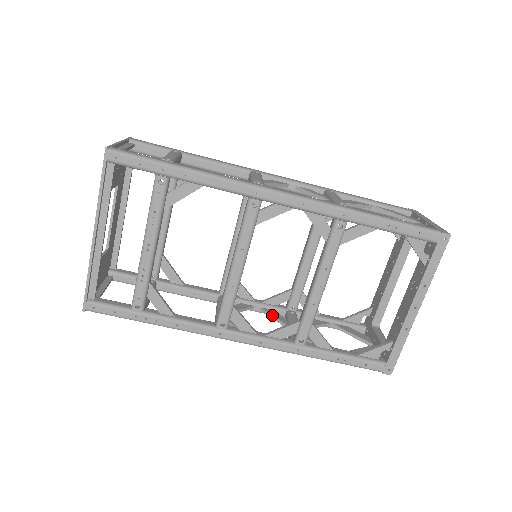
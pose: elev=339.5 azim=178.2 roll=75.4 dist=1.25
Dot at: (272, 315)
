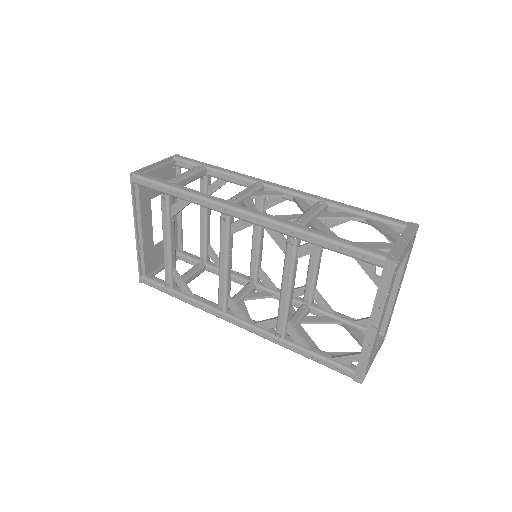
Dot at: occluded
